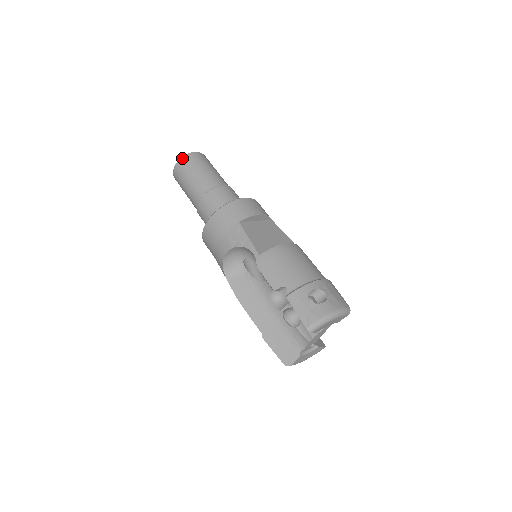
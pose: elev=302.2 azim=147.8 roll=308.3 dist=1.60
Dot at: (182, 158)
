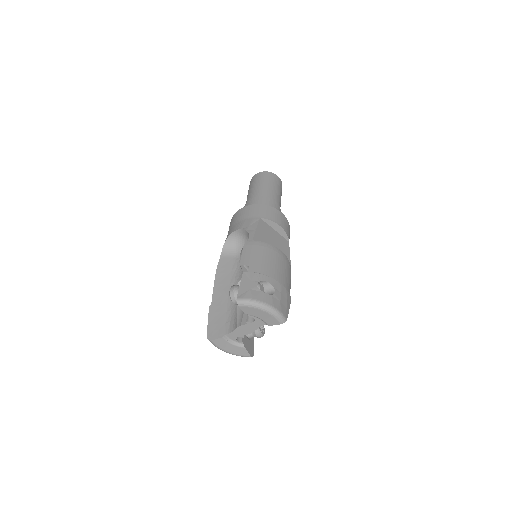
Dot at: (263, 172)
